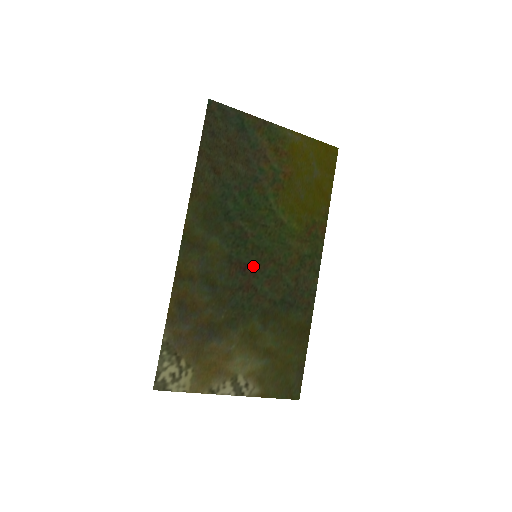
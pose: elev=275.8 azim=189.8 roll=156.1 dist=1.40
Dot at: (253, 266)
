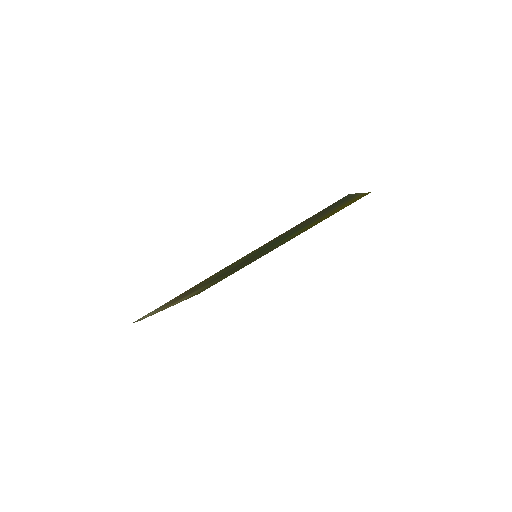
Dot at: (248, 260)
